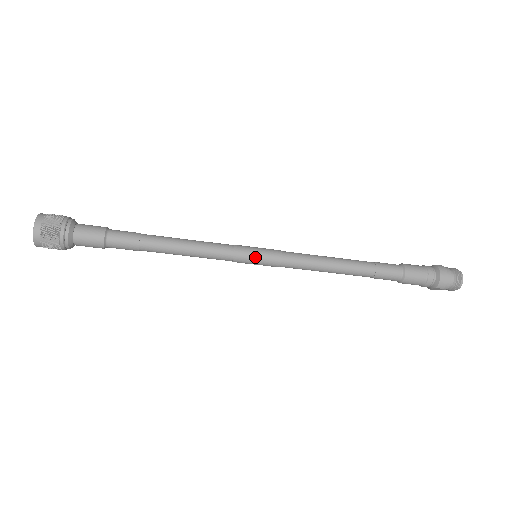
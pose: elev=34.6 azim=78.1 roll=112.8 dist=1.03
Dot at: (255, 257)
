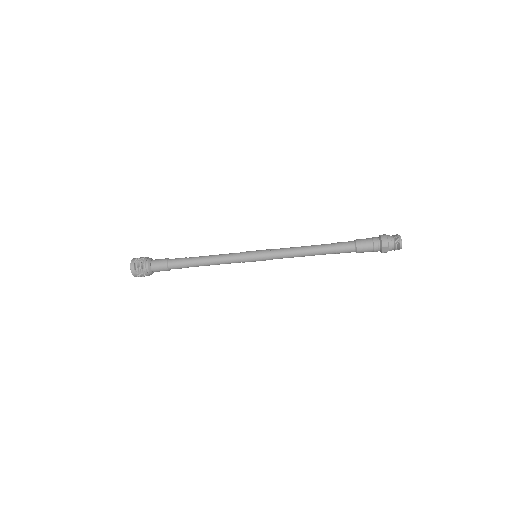
Dot at: (254, 254)
